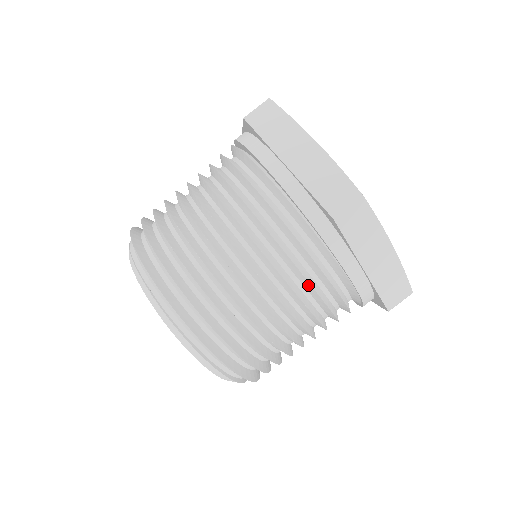
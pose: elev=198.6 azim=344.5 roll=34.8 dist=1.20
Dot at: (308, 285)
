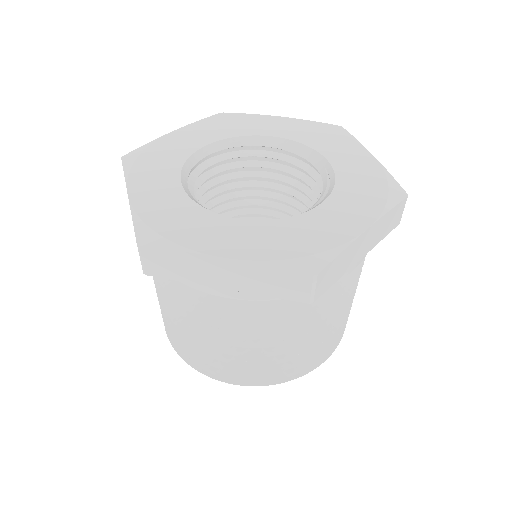
Dot at: (212, 314)
